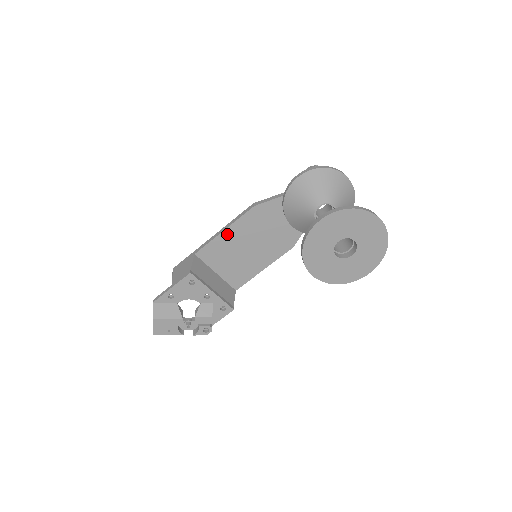
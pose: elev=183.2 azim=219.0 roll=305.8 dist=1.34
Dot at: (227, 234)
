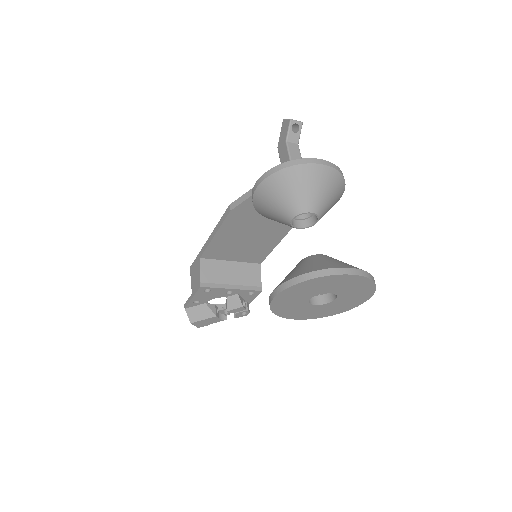
Dot at: (220, 237)
